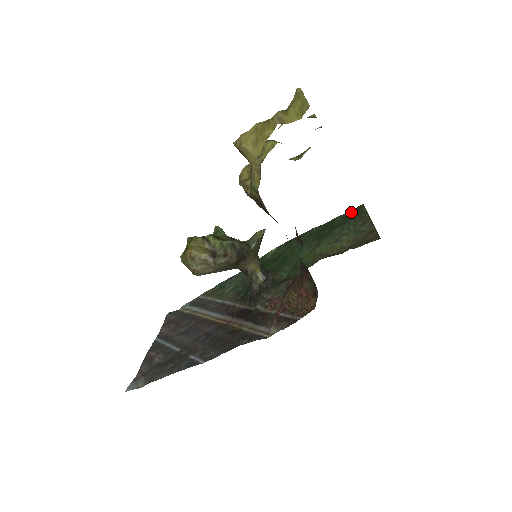
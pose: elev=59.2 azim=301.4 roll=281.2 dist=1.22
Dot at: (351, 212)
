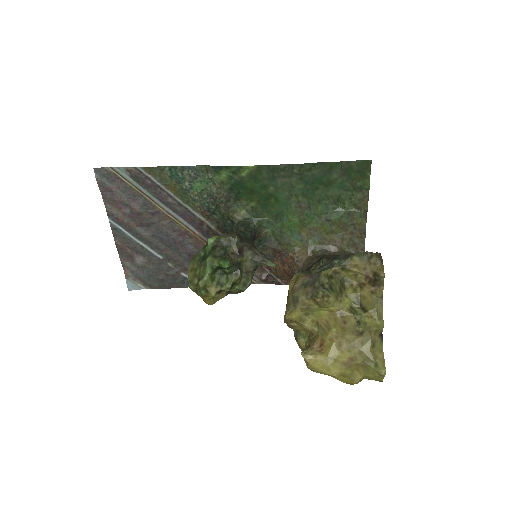
Dot at: (354, 167)
